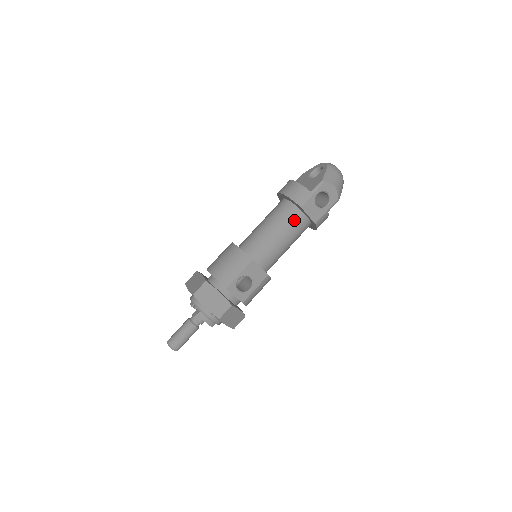
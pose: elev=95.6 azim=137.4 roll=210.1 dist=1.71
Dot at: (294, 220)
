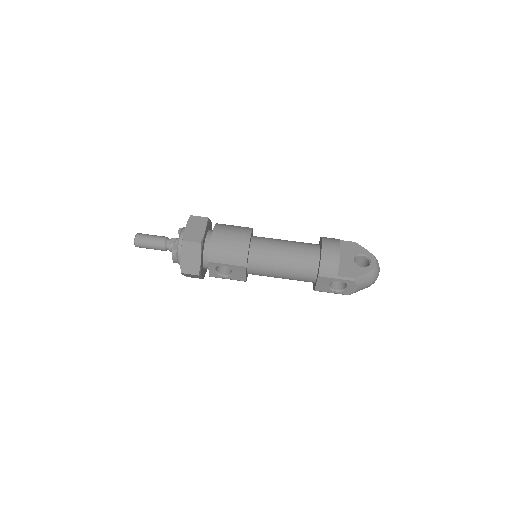
Dot at: (305, 274)
